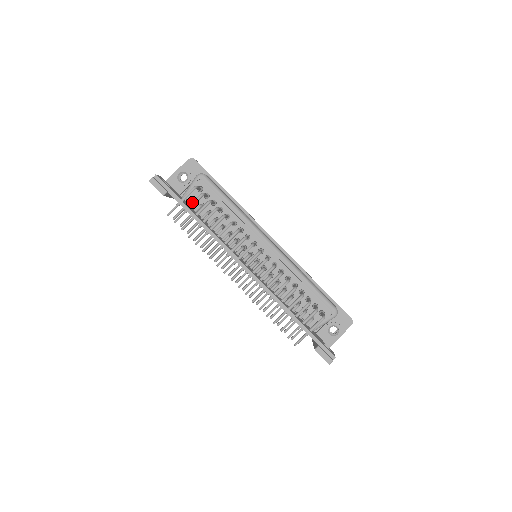
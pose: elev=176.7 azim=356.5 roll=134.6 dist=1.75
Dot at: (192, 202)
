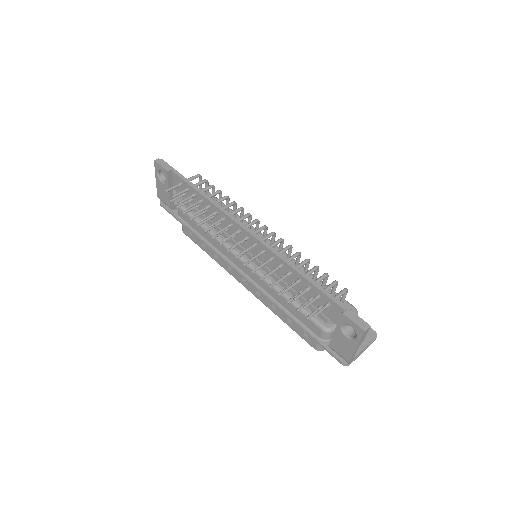
Dot at: occluded
